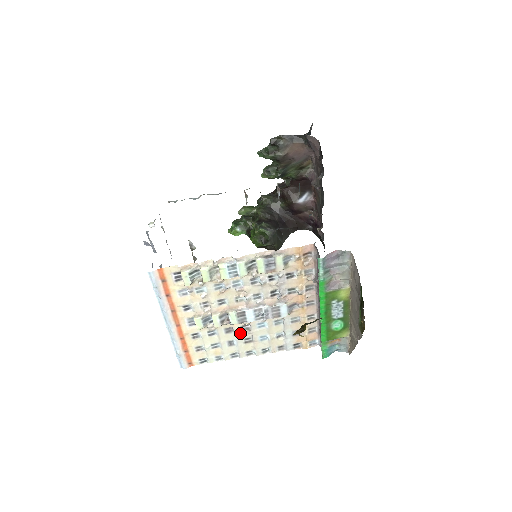
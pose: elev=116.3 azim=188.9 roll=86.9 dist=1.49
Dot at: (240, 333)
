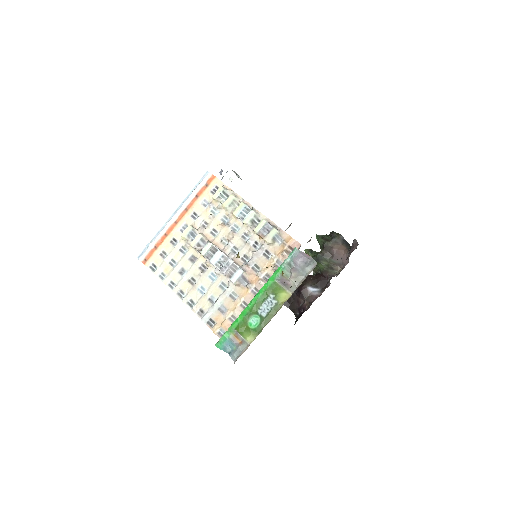
Dot at: (195, 269)
